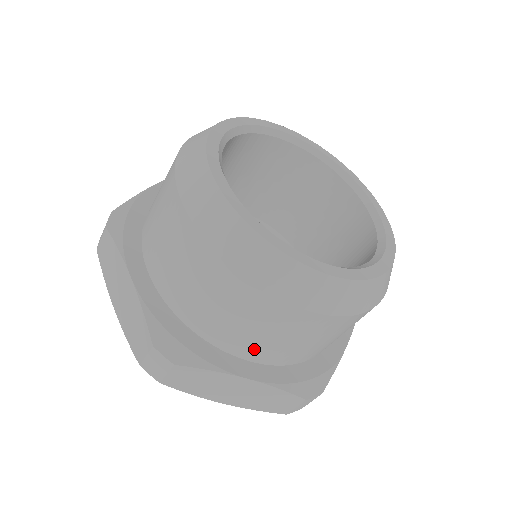
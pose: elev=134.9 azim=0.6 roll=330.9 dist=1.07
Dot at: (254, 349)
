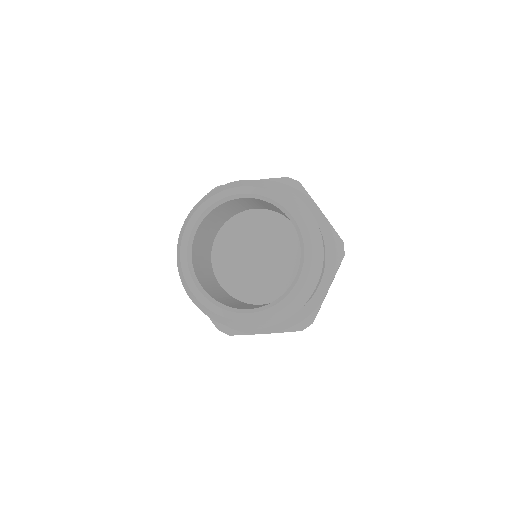
Dot at: occluded
